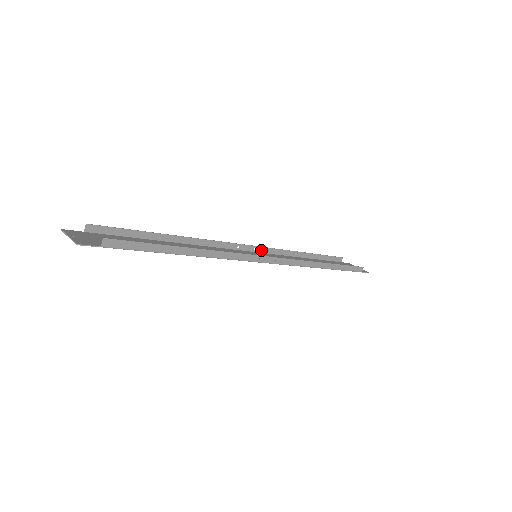
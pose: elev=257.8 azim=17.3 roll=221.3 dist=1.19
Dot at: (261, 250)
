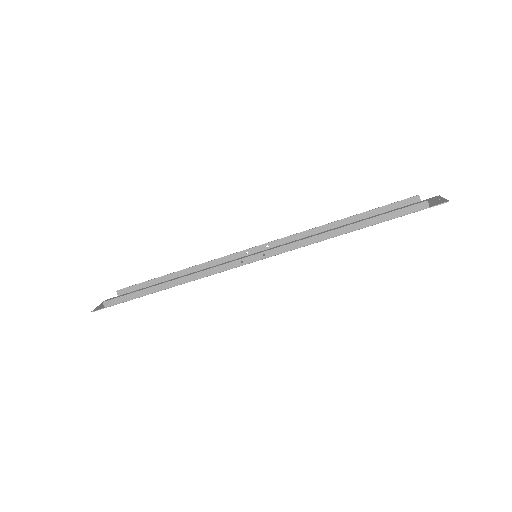
Dot at: (277, 243)
